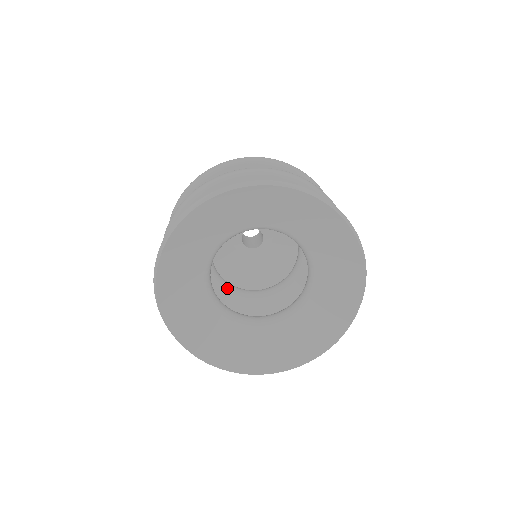
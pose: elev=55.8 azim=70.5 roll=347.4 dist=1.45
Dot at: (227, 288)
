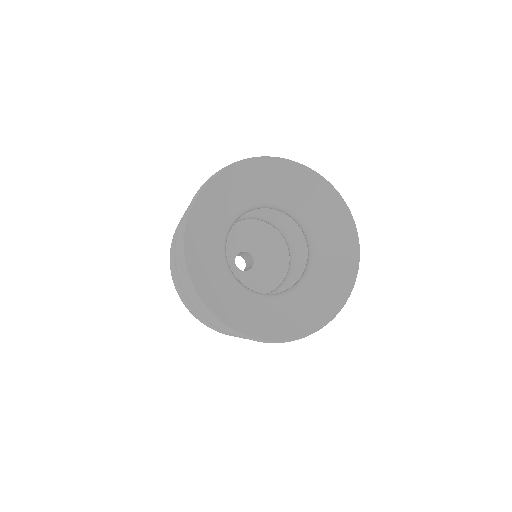
Dot at: occluded
